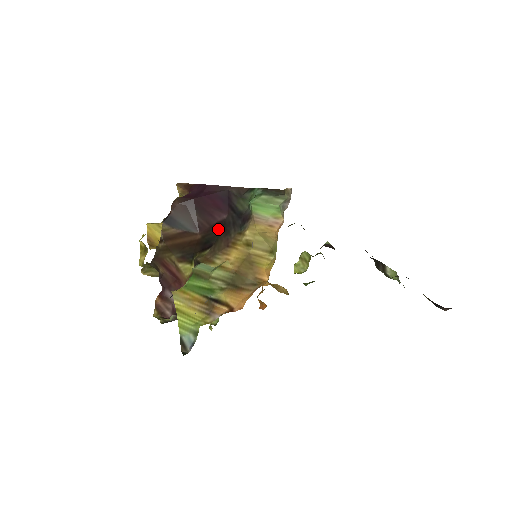
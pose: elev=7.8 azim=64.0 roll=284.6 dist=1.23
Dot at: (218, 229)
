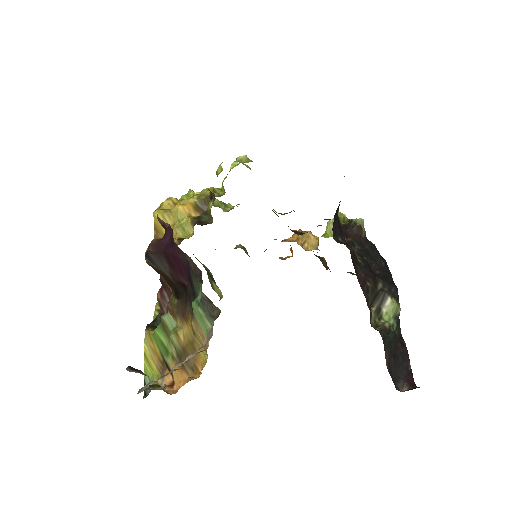
Dot at: (183, 288)
